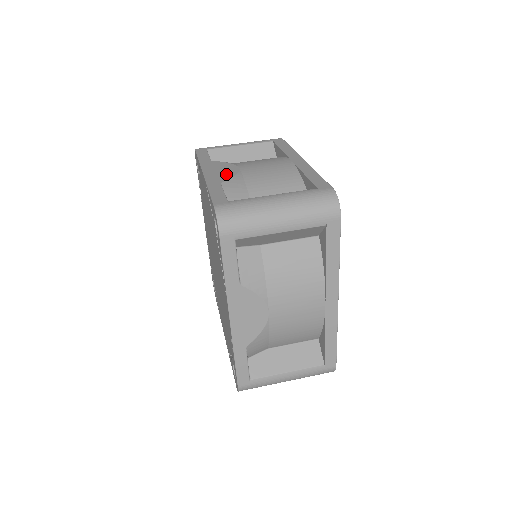
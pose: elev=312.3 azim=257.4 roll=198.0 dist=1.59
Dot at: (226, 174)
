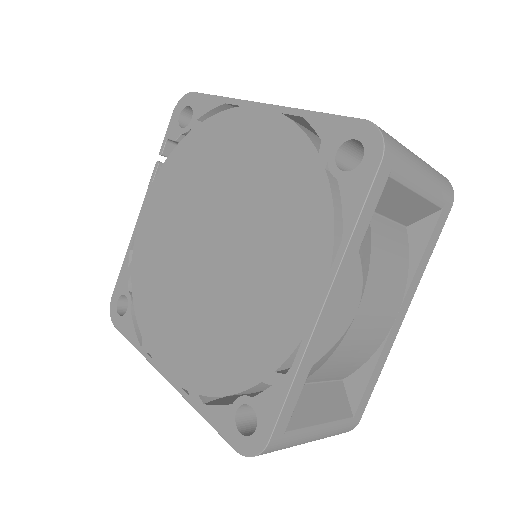
Dot at: occluded
